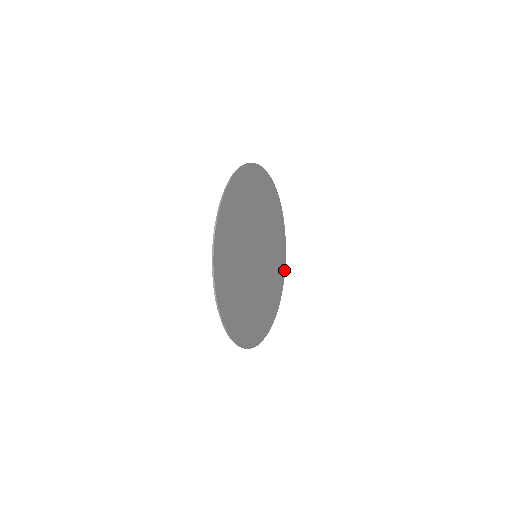
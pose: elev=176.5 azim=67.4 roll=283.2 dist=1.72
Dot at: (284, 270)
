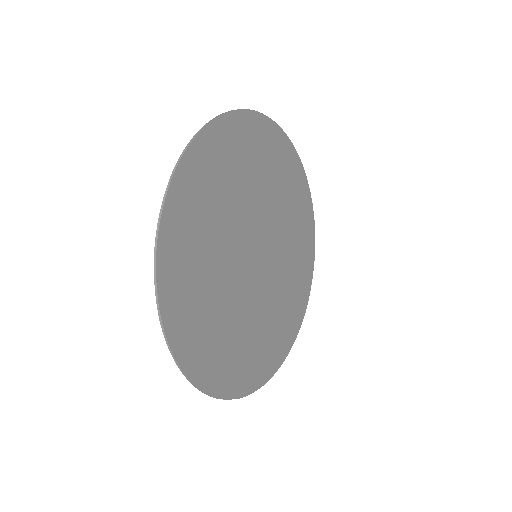
Dot at: (297, 331)
